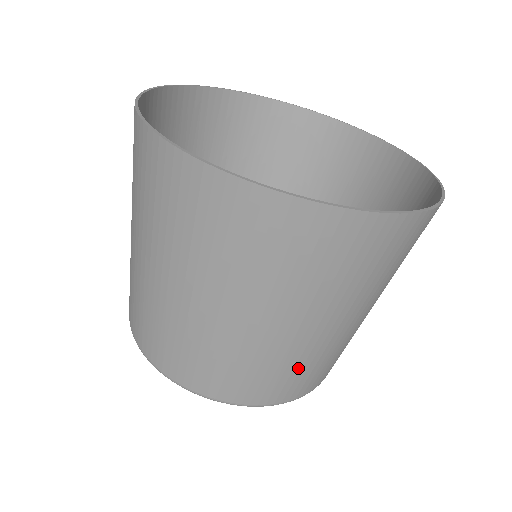
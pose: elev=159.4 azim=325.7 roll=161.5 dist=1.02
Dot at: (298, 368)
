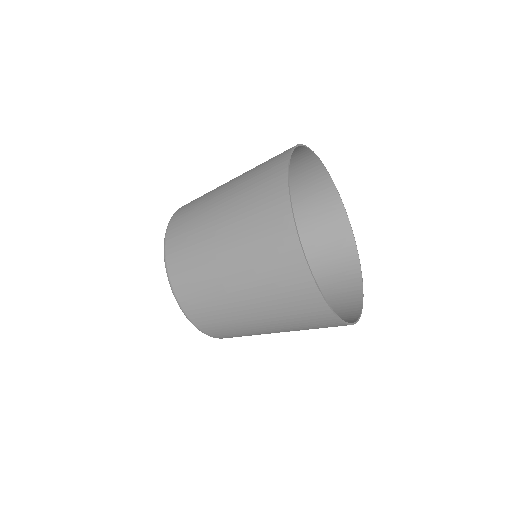
Dot at: occluded
